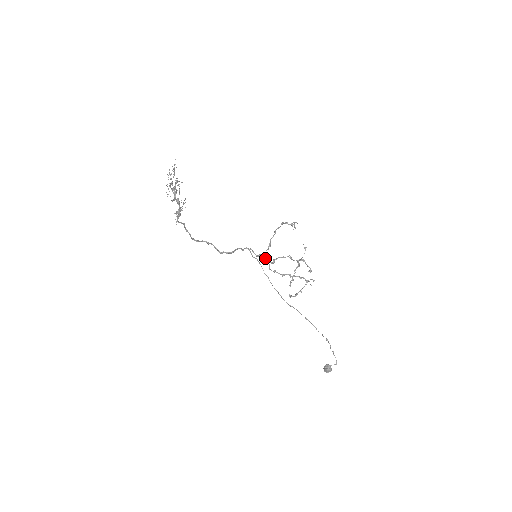
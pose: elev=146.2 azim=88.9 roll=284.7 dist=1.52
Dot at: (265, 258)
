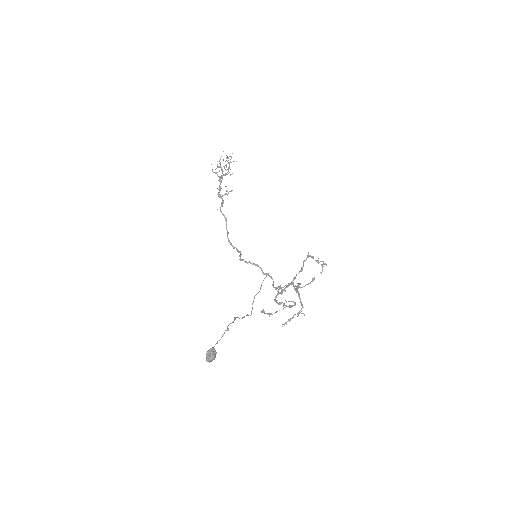
Dot at: (278, 289)
